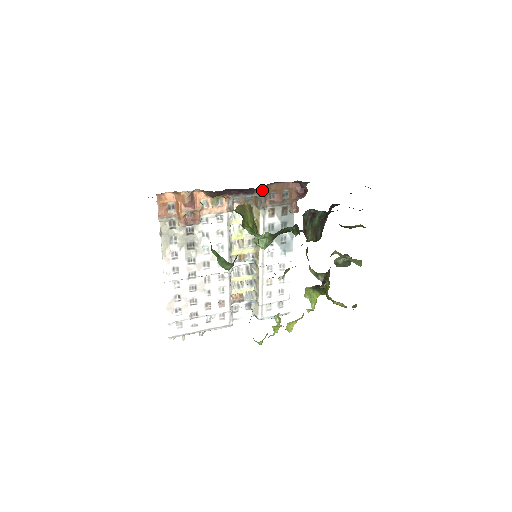
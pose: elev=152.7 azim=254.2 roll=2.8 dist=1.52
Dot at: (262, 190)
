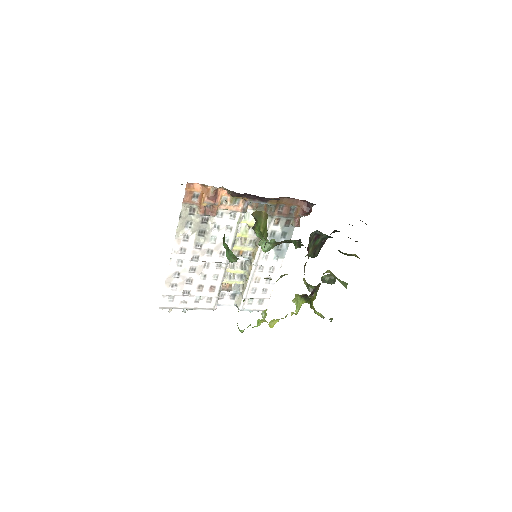
Dot at: (275, 201)
